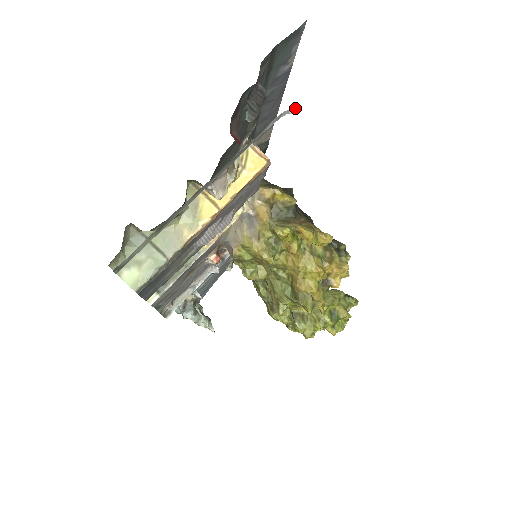
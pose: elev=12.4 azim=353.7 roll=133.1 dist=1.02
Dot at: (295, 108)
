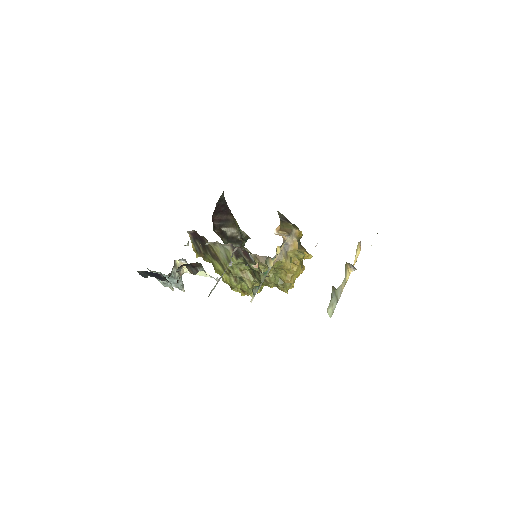
Dot at: occluded
